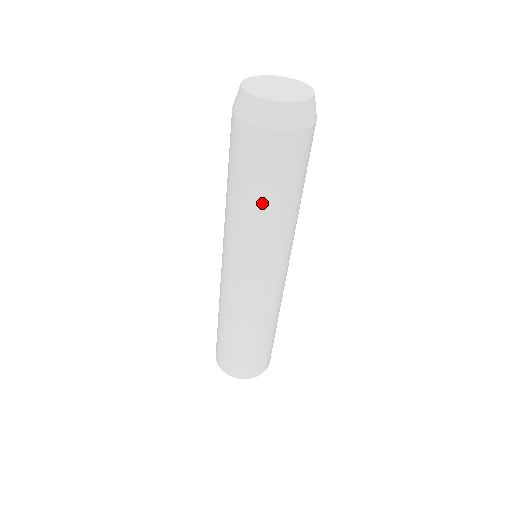
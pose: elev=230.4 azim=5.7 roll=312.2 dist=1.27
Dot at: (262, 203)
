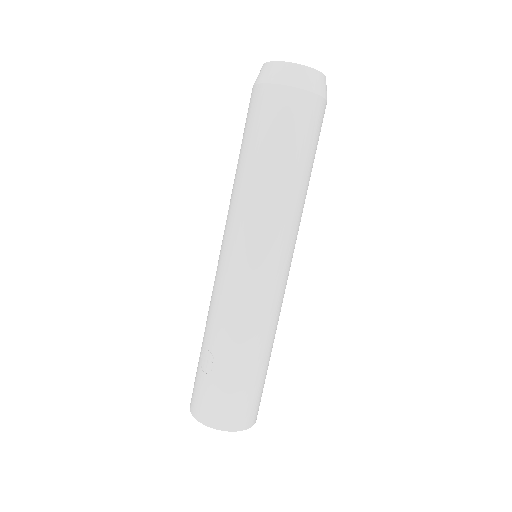
Dot at: (272, 164)
